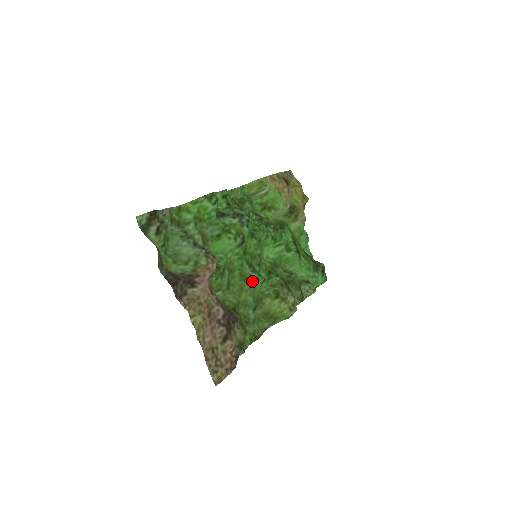
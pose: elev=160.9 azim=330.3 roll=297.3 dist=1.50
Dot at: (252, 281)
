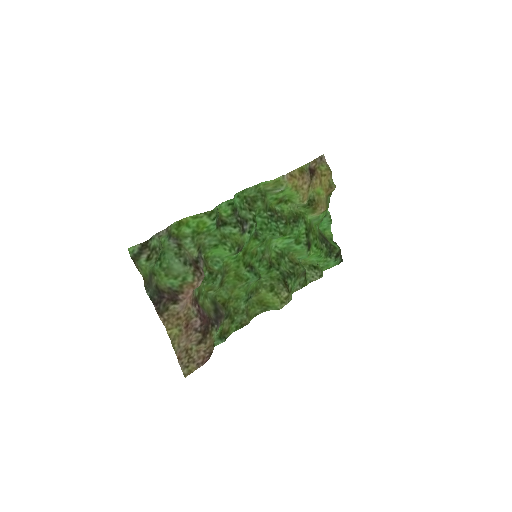
Dot at: (246, 281)
